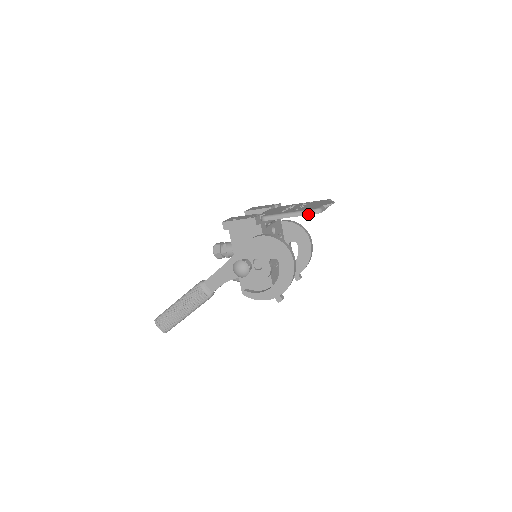
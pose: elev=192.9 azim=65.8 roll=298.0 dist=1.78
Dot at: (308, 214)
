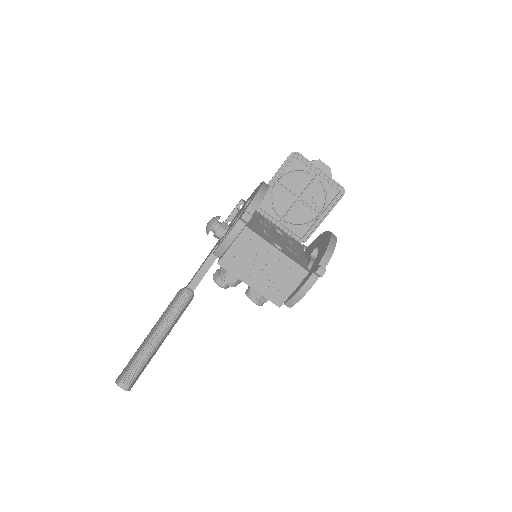
Dot at: (285, 161)
